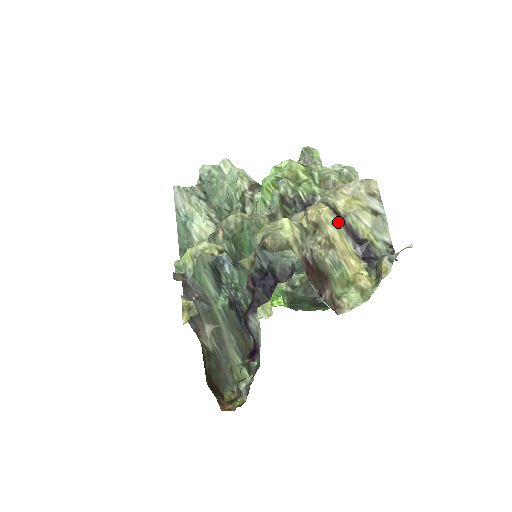
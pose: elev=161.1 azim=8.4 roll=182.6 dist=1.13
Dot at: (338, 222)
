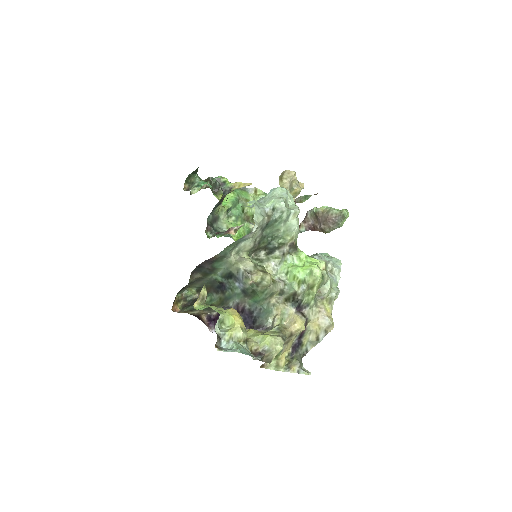
Dot at: (301, 332)
